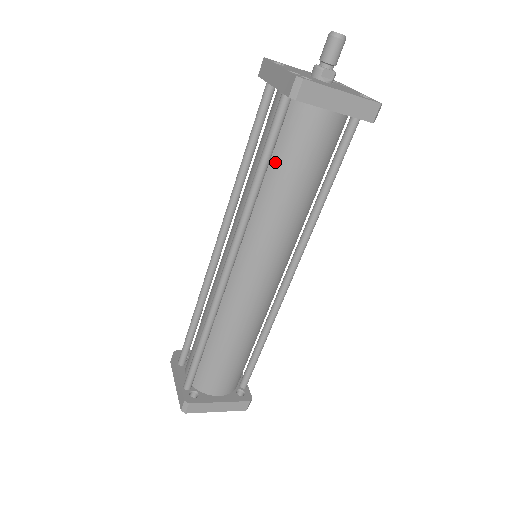
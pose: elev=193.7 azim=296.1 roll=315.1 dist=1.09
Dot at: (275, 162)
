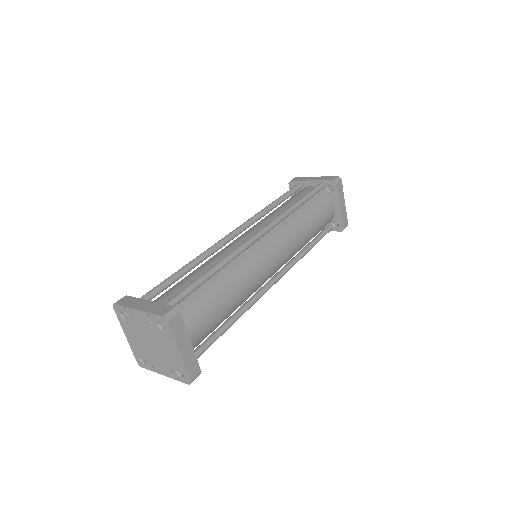
Dot at: (307, 205)
